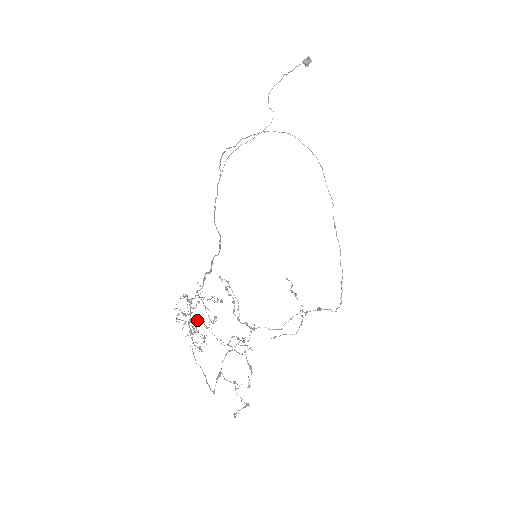
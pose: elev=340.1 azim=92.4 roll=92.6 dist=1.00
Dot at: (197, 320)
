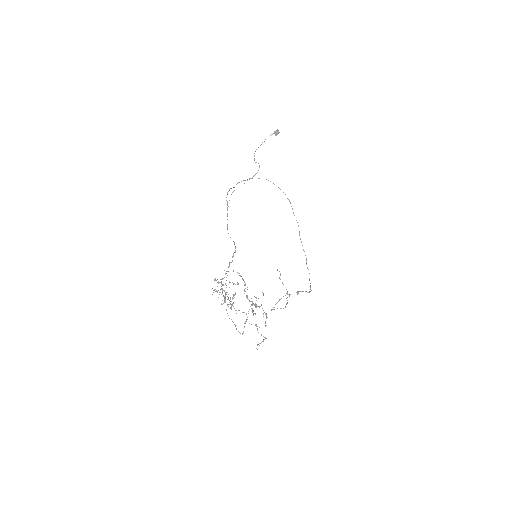
Dot at: (225, 294)
